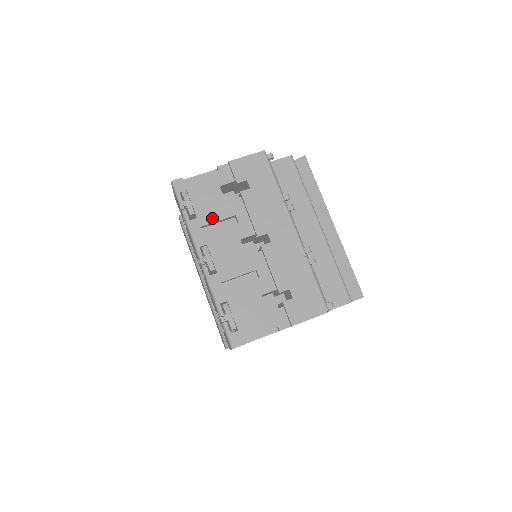
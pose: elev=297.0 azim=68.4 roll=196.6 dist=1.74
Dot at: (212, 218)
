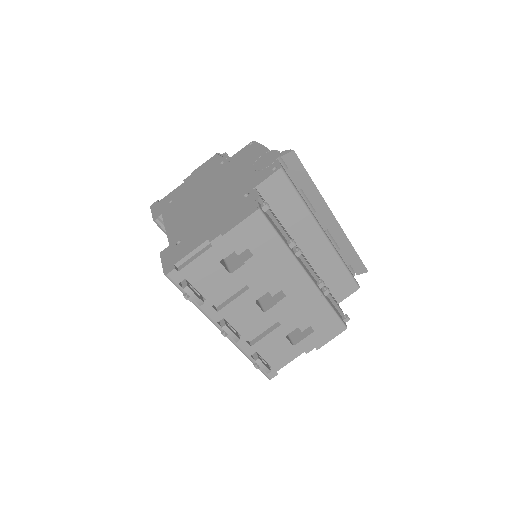
Dot at: (221, 294)
